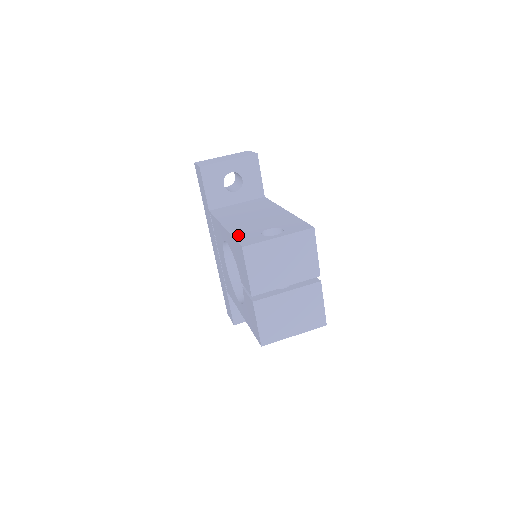
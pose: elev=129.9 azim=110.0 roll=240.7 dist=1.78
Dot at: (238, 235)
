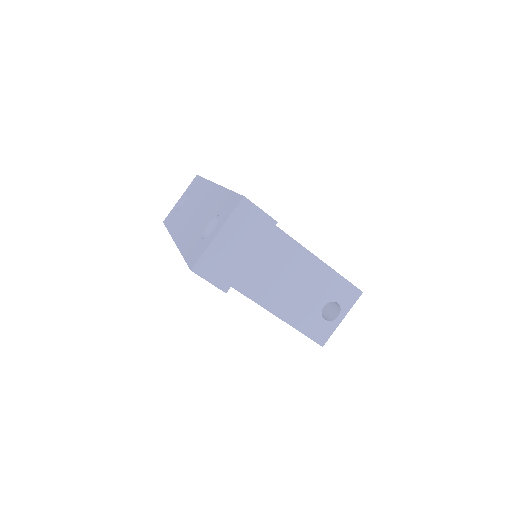
Dot at: (304, 328)
